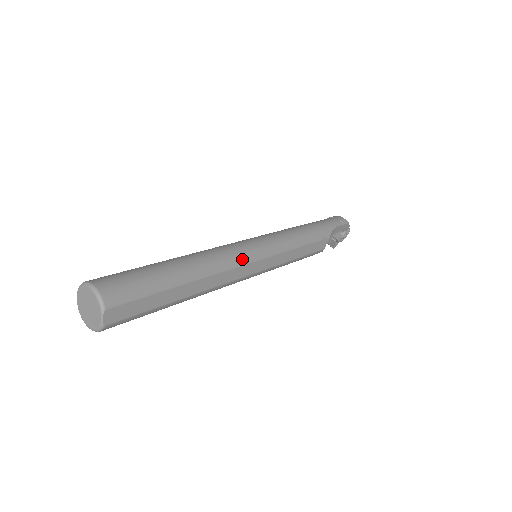
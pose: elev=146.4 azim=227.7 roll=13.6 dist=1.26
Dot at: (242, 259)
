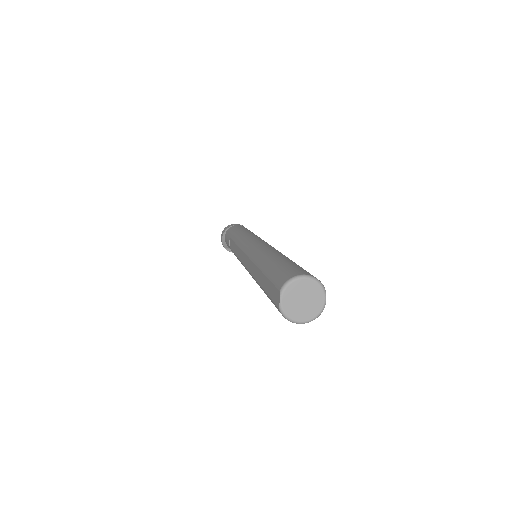
Dot at: occluded
